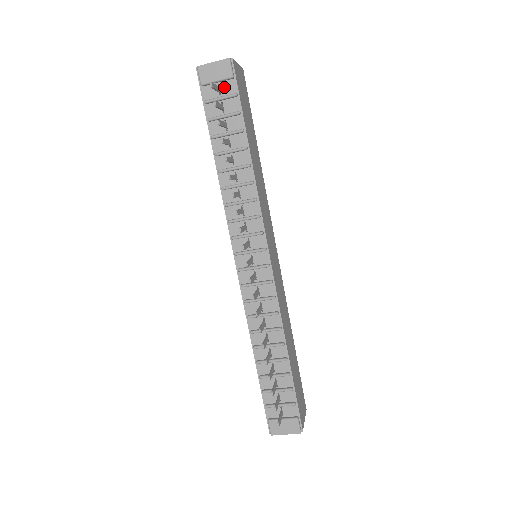
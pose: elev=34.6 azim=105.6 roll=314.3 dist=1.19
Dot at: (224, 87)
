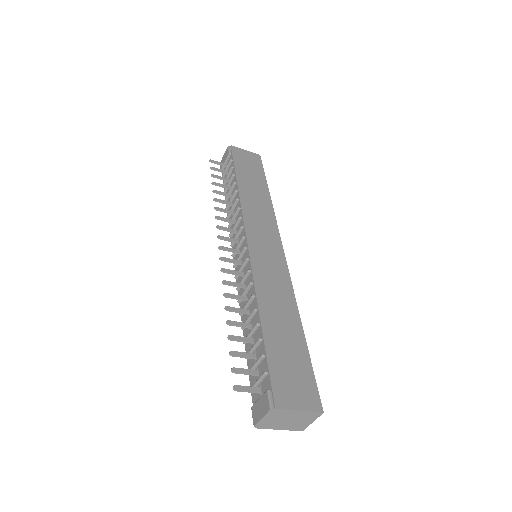
Dot at: occluded
